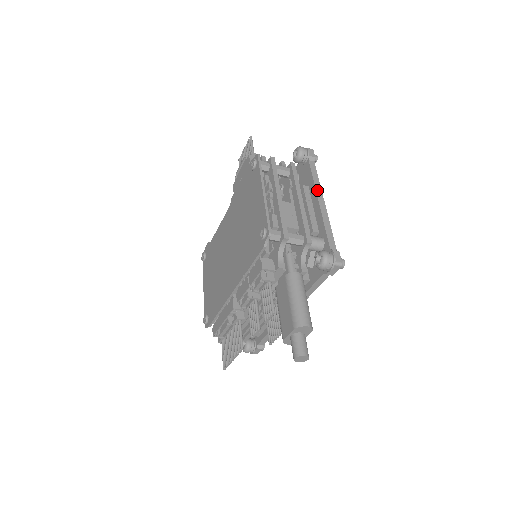
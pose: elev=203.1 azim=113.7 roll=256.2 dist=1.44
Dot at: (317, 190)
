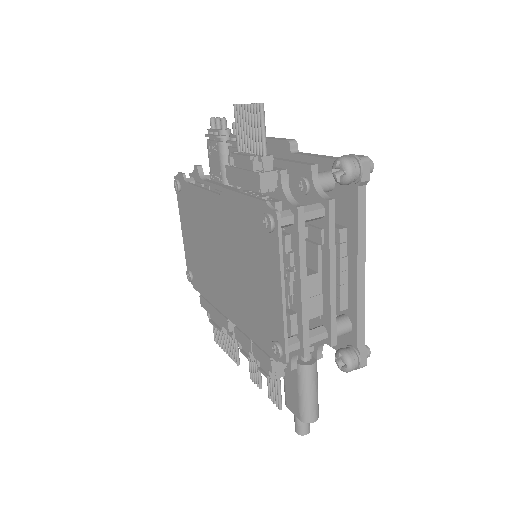
Dot at: (359, 251)
